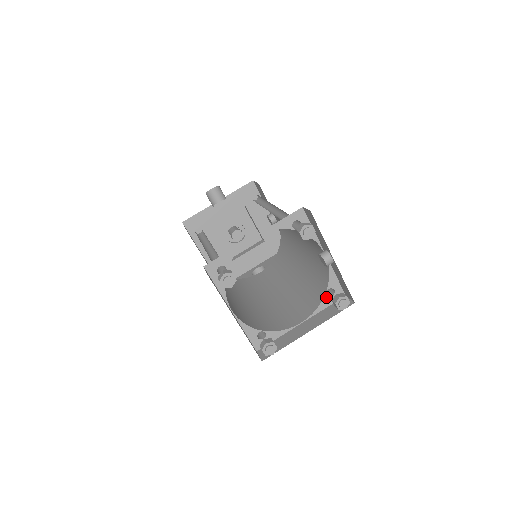
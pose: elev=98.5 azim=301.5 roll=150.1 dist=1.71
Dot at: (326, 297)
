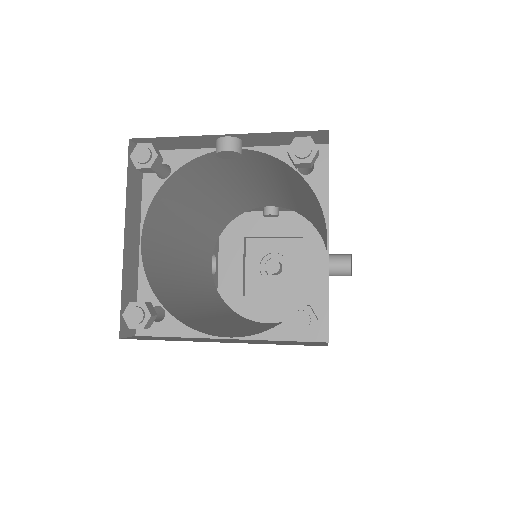
Dot at: (309, 178)
